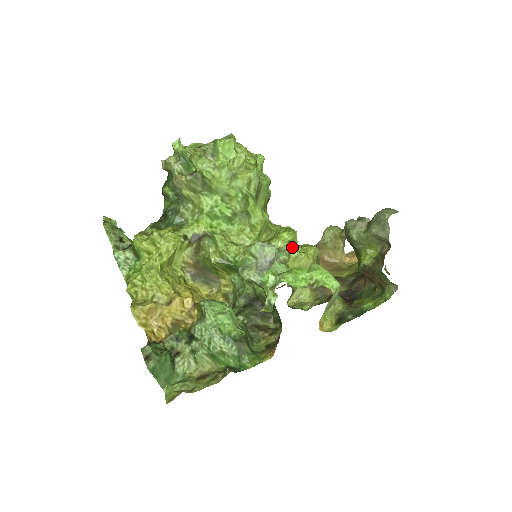
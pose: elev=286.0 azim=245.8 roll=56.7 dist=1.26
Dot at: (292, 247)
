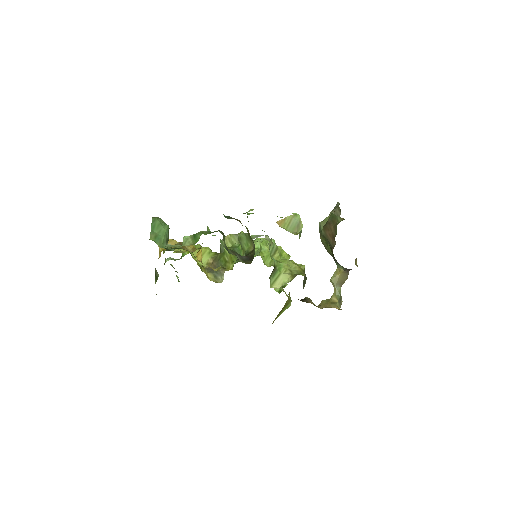
Dot at: (284, 257)
